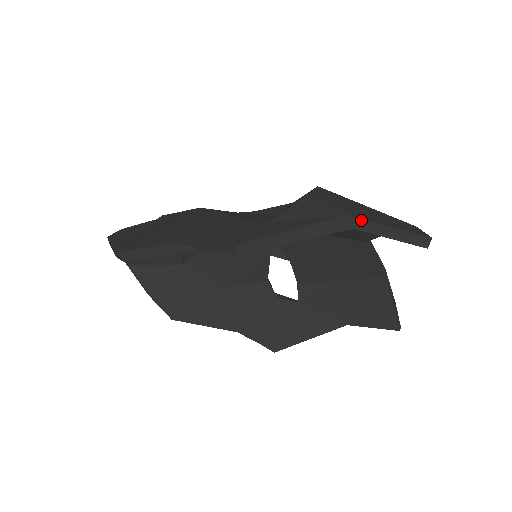
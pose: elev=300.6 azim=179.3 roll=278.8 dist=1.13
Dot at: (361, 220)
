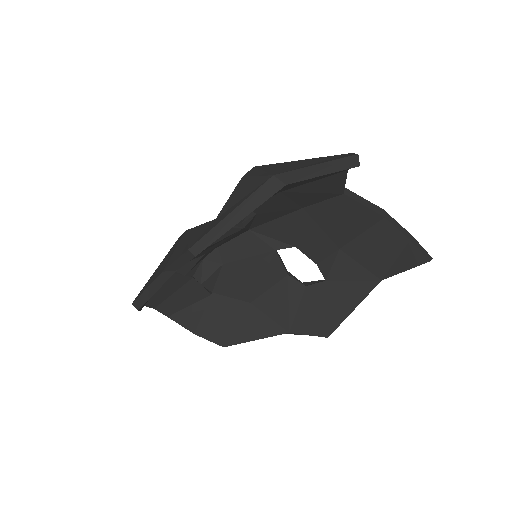
Dot at: (287, 173)
